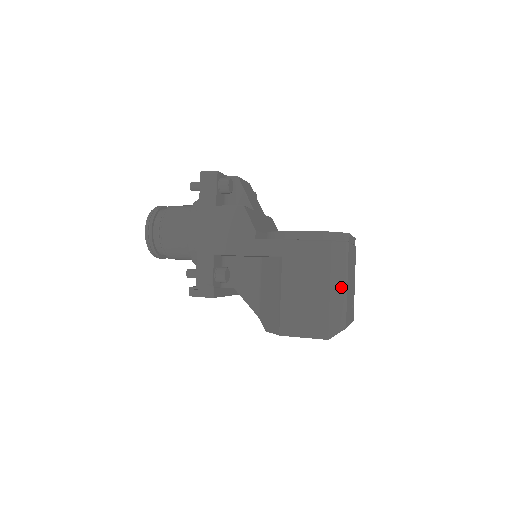
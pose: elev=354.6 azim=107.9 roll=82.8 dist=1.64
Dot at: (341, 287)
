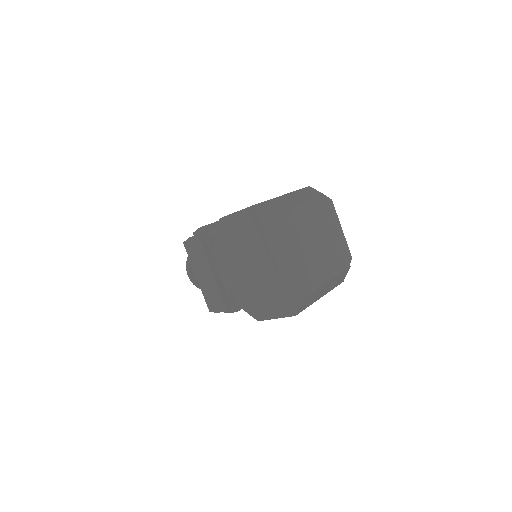
Dot at: (297, 201)
